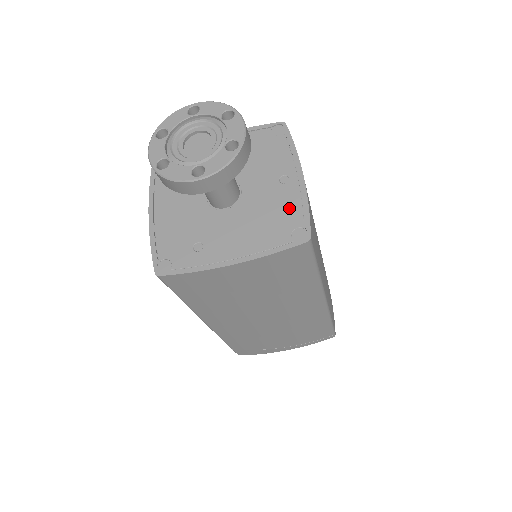
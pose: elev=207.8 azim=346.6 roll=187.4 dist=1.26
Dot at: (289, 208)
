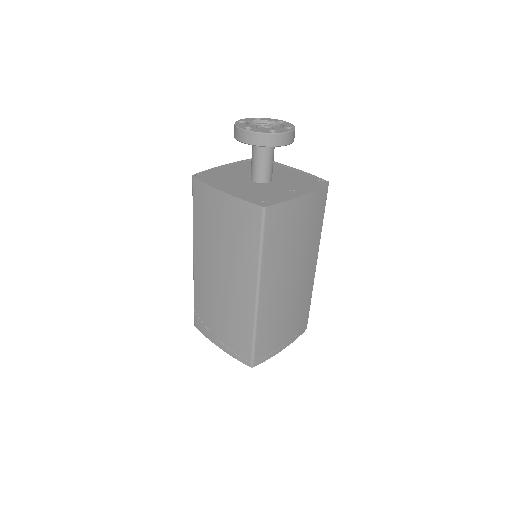
Dot at: (276, 197)
